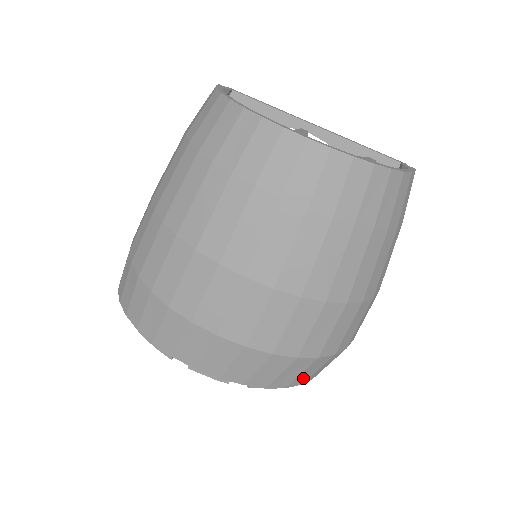
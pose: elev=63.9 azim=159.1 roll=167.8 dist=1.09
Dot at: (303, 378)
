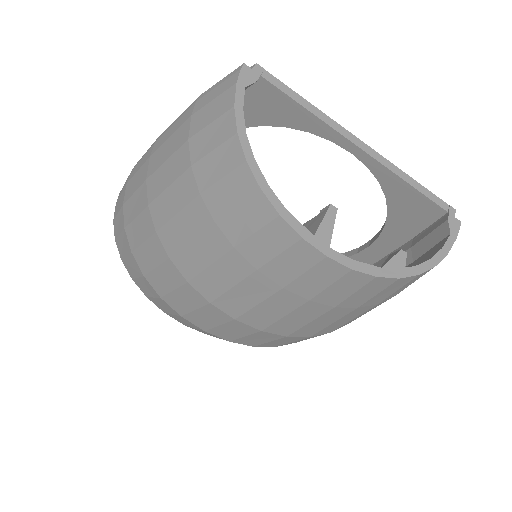
Dot at: occluded
